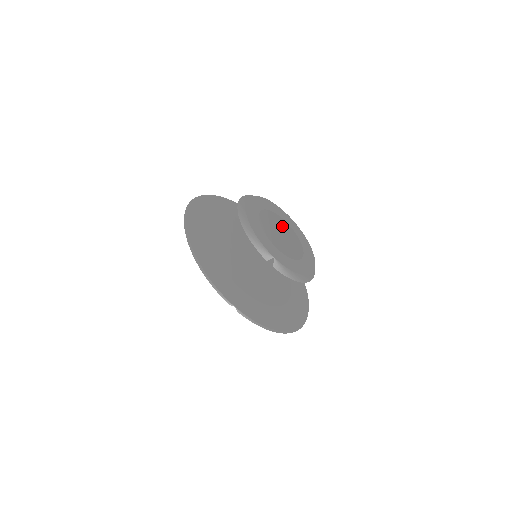
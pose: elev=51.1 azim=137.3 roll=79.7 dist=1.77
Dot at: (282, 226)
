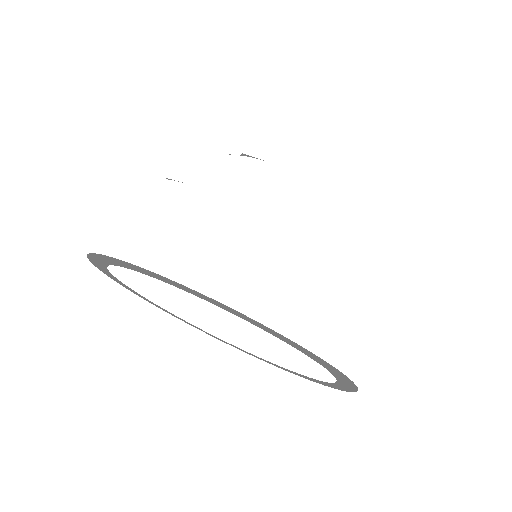
Dot at: occluded
